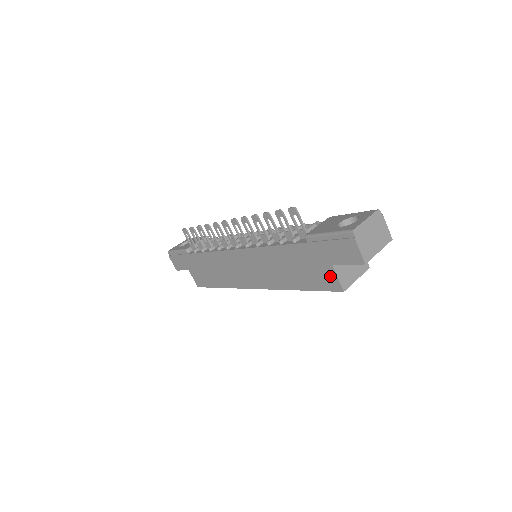
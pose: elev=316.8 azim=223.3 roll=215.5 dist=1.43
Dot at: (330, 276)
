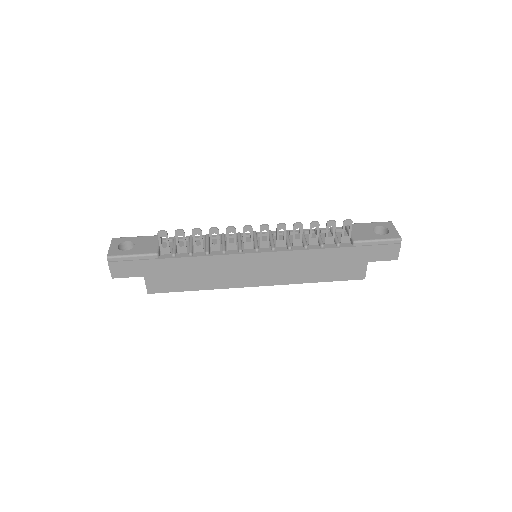
Dot at: (360, 269)
